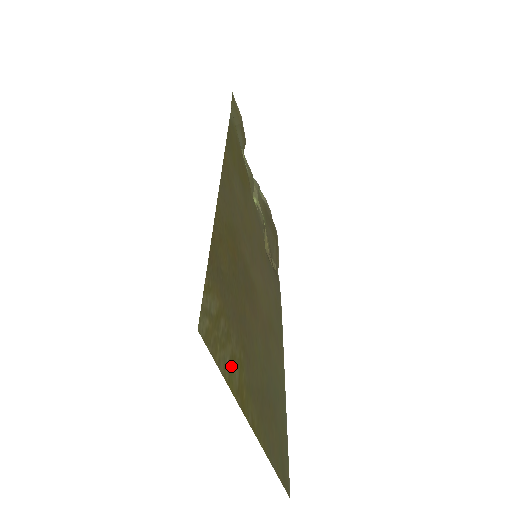
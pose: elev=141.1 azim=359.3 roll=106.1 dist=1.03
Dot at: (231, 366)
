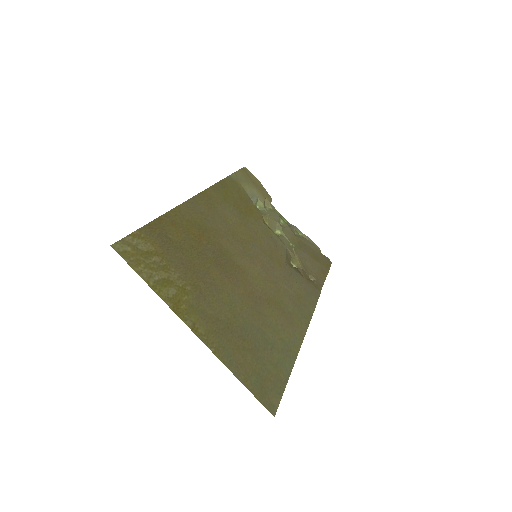
Dot at: (163, 283)
